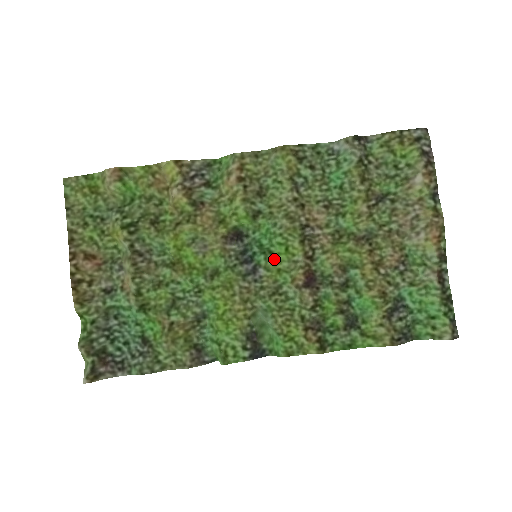
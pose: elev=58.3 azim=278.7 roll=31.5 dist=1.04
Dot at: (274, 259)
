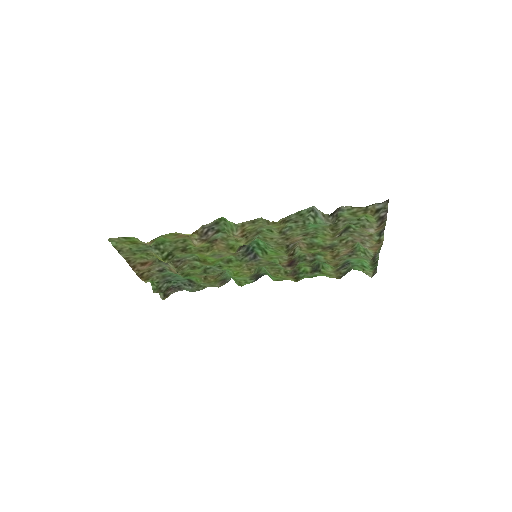
Dot at: (268, 255)
